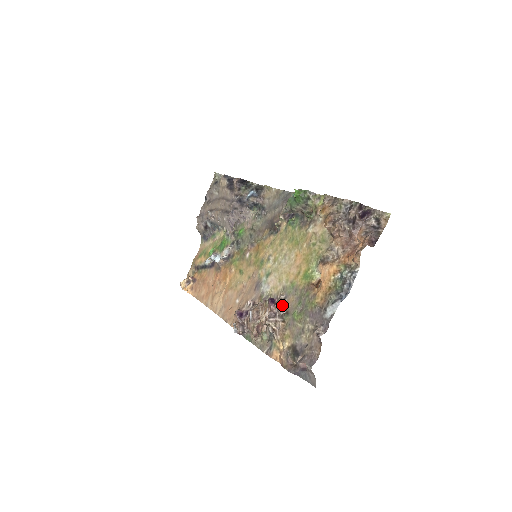
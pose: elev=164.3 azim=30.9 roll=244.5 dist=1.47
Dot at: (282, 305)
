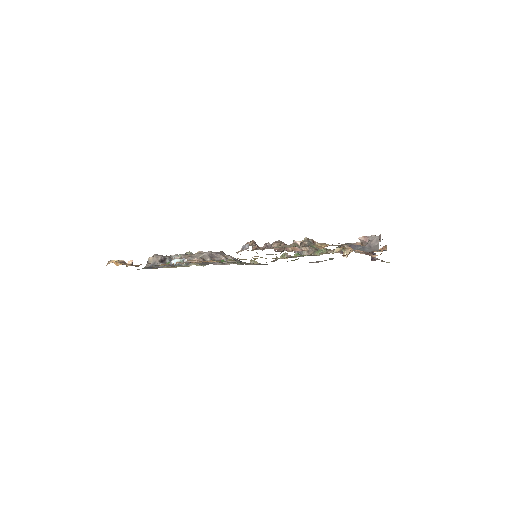
Dot at: occluded
